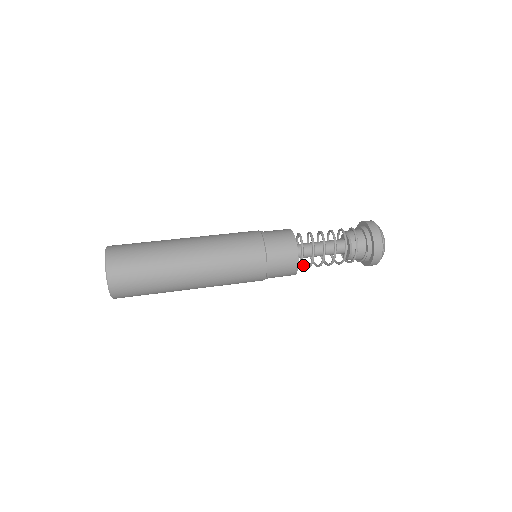
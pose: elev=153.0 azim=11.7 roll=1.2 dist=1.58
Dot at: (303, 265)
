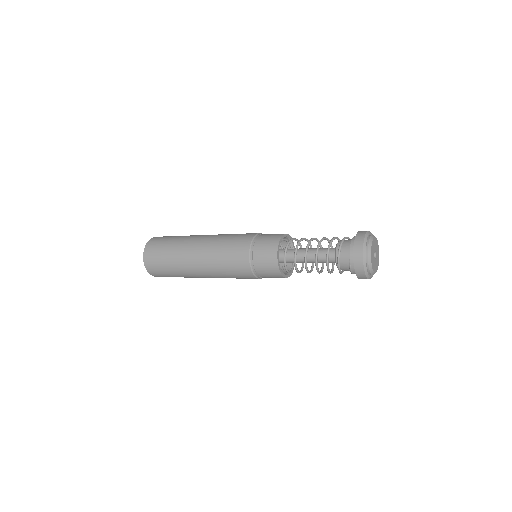
Dot at: occluded
